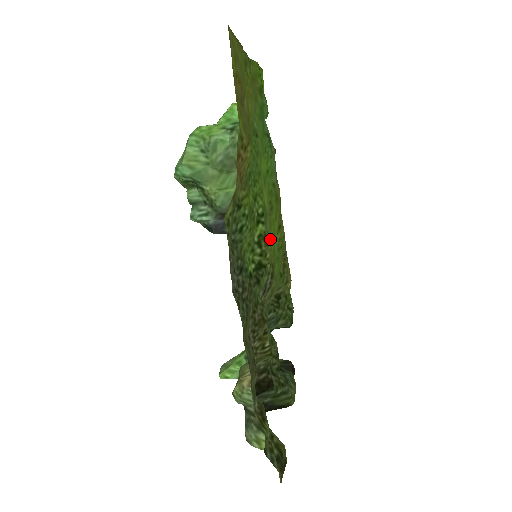
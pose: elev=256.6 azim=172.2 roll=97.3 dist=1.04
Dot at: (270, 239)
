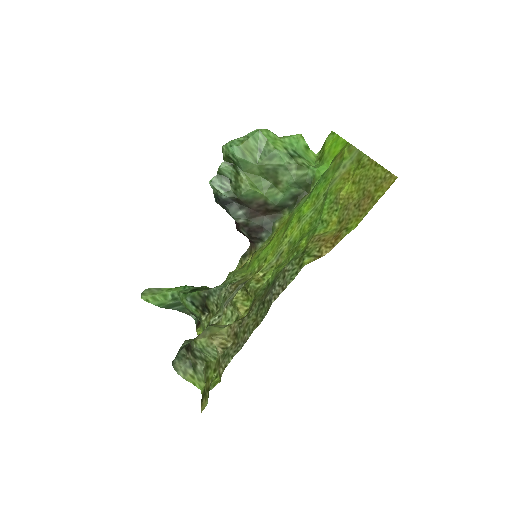
Dot at: (275, 254)
